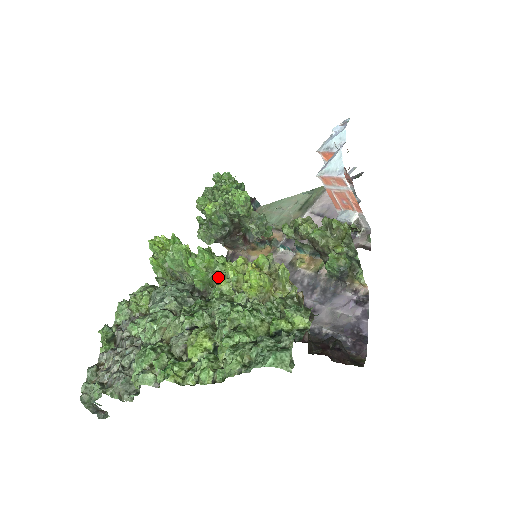
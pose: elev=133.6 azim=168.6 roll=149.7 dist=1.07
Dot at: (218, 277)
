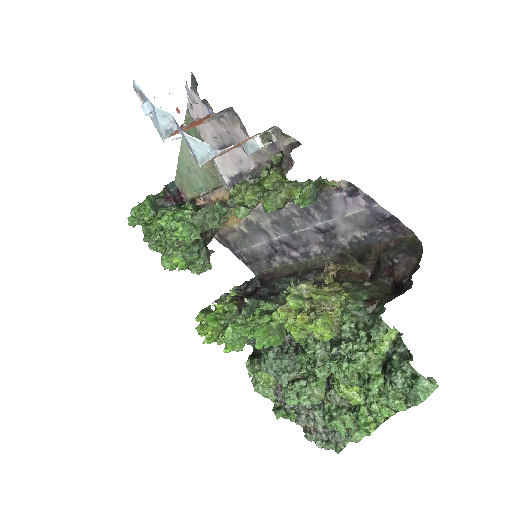
Dot at: (280, 326)
